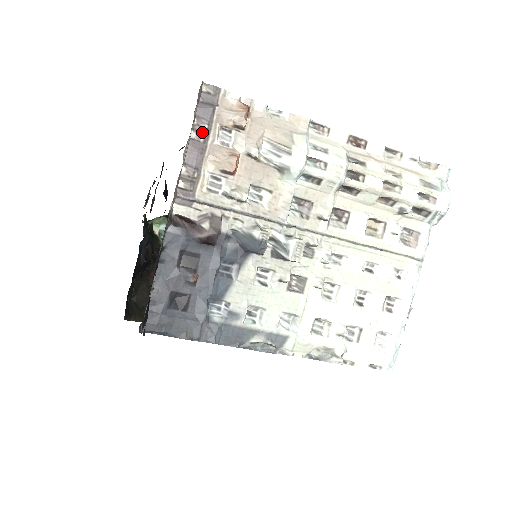
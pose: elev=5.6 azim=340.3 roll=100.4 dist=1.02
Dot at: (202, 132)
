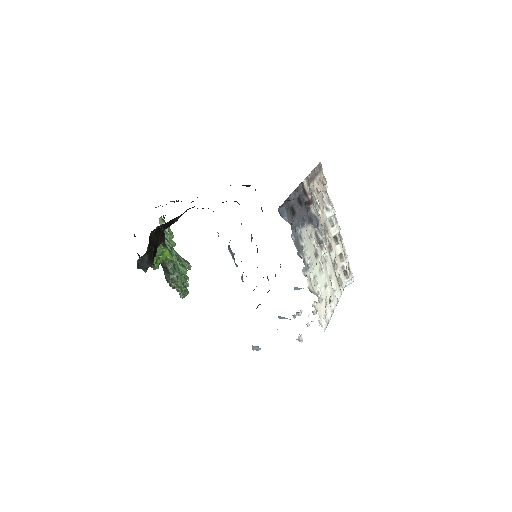
Dot at: (317, 171)
